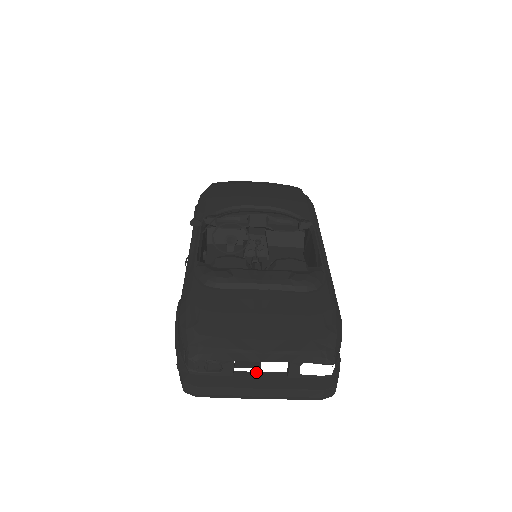
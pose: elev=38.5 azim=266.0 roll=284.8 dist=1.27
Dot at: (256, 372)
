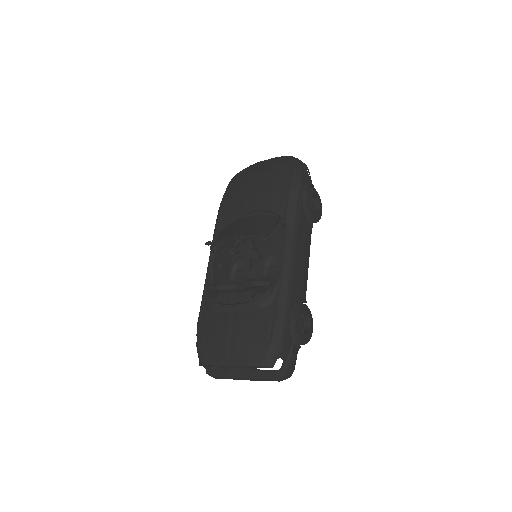
Dot at: occluded
